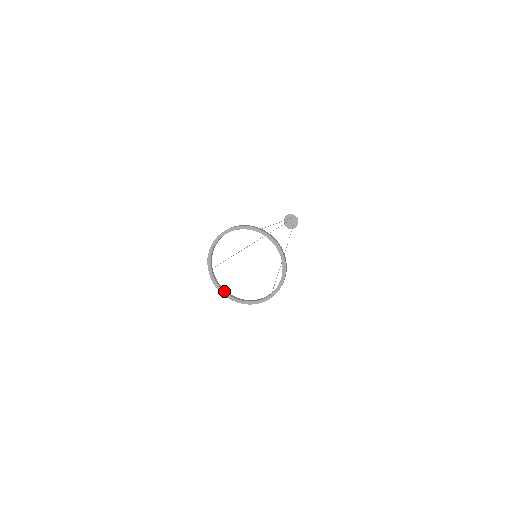
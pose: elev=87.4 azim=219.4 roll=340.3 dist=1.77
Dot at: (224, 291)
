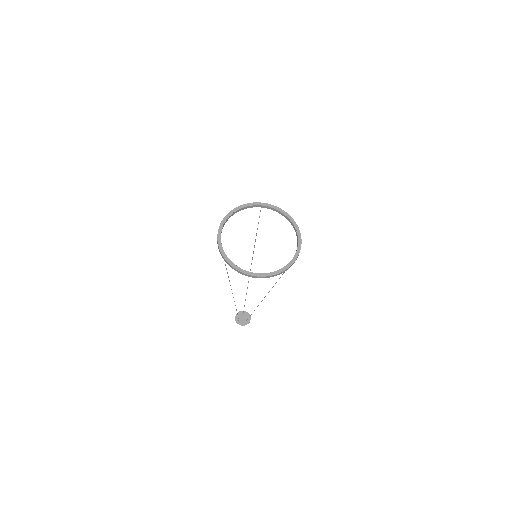
Dot at: (244, 270)
